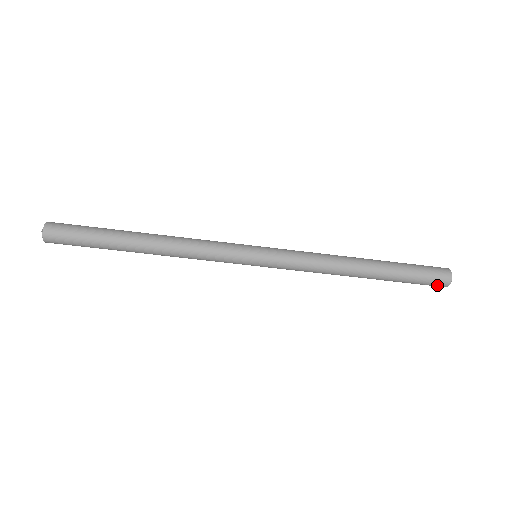
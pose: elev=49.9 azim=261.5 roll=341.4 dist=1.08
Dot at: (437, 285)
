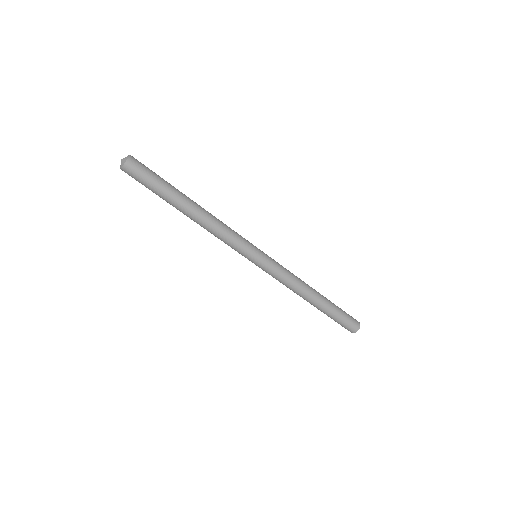
Dot at: (353, 327)
